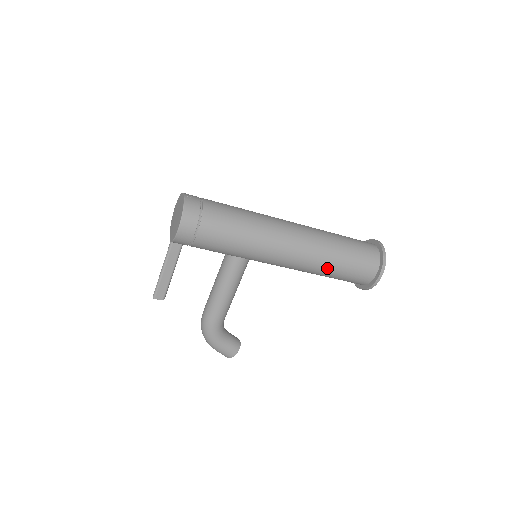
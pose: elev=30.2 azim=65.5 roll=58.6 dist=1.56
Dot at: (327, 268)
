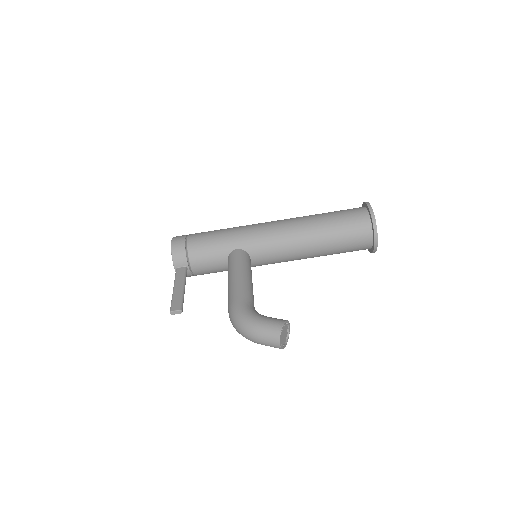
Dot at: (315, 221)
